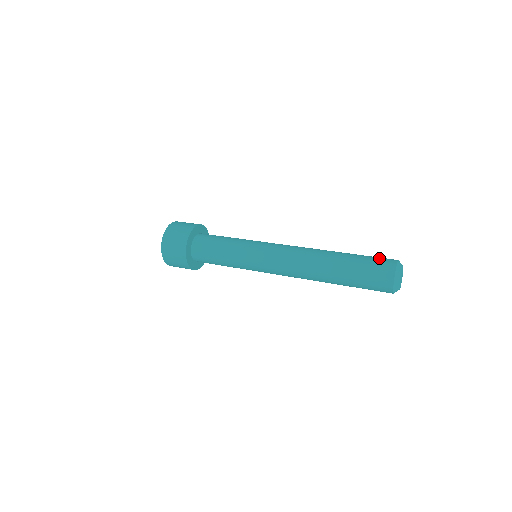
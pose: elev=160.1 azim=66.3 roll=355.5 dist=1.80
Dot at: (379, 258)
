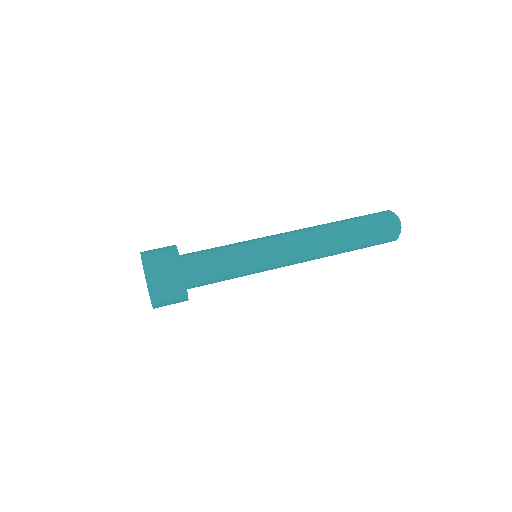
Dot at: (378, 216)
